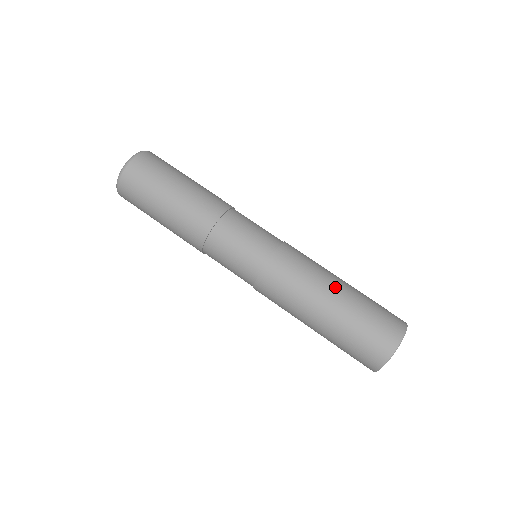
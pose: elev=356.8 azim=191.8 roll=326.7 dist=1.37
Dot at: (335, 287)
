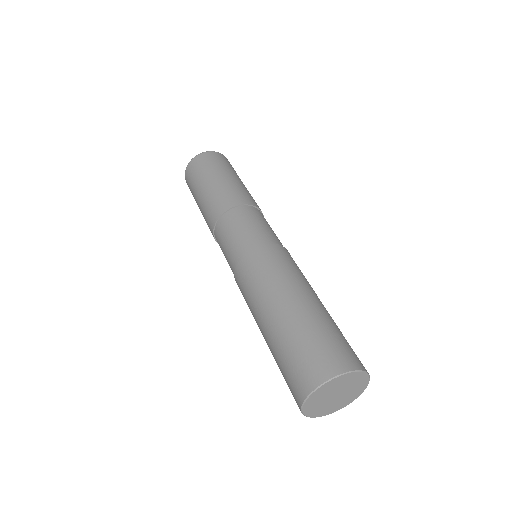
Dot at: (275, 306)
